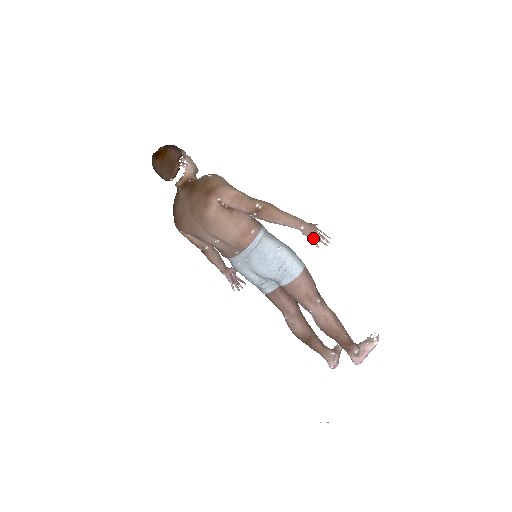
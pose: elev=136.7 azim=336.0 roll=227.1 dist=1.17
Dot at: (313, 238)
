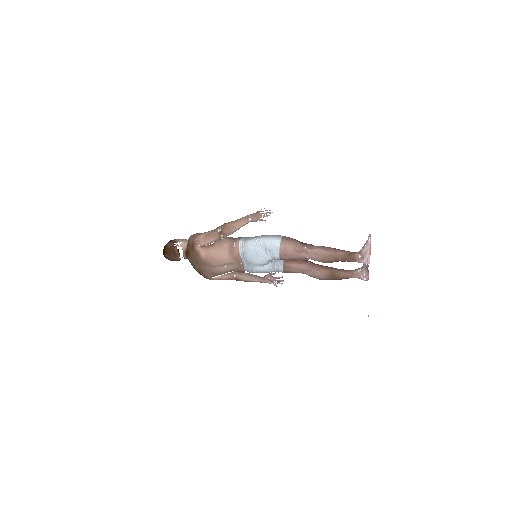
Dot at: (260, 219)
